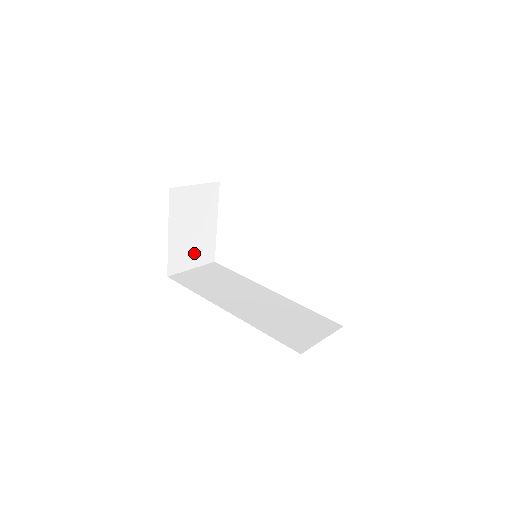
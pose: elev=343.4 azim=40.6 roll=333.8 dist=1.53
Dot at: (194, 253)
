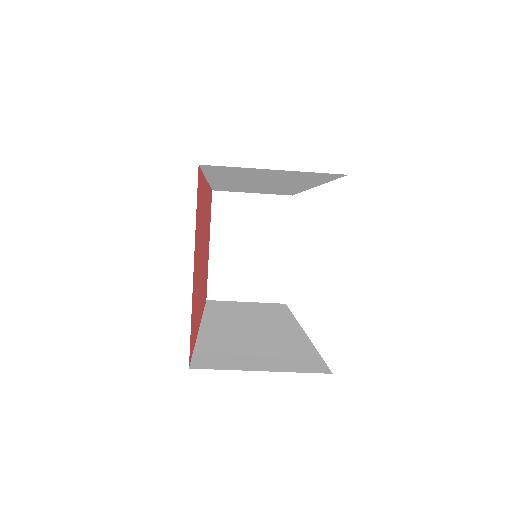
Dot at: (250, 281)
